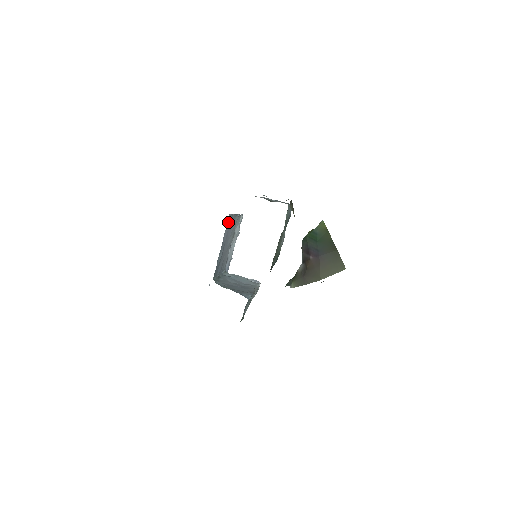
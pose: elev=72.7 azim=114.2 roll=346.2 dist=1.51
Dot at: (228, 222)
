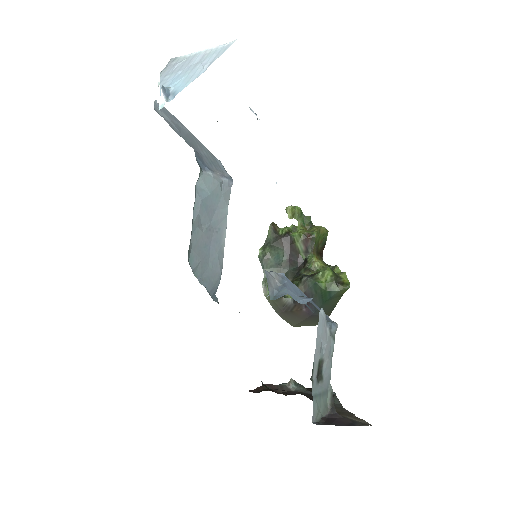
Dot at: occluded
